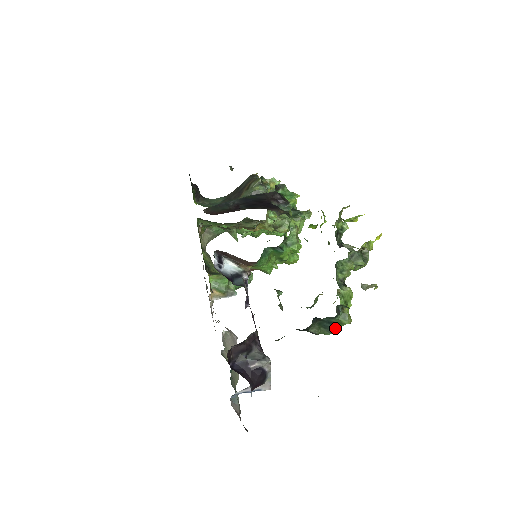
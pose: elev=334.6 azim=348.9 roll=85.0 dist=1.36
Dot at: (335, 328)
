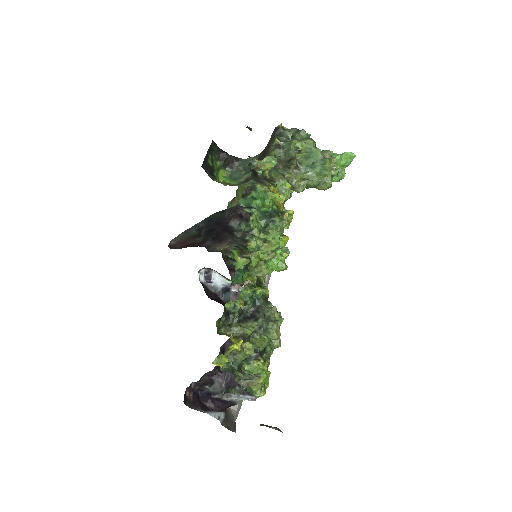
Dot at: occluded
